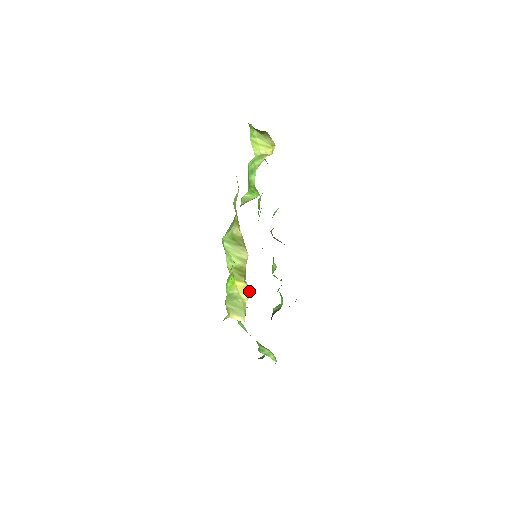
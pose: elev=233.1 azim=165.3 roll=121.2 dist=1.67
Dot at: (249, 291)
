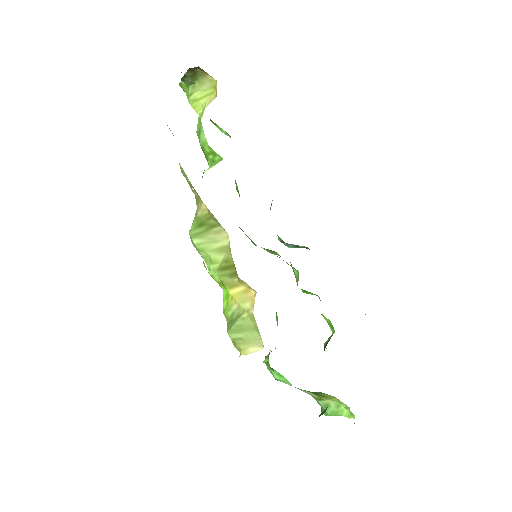
Dot at: (252, 294)
